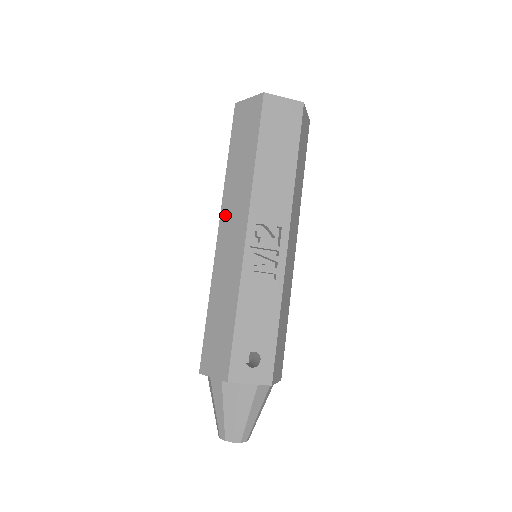
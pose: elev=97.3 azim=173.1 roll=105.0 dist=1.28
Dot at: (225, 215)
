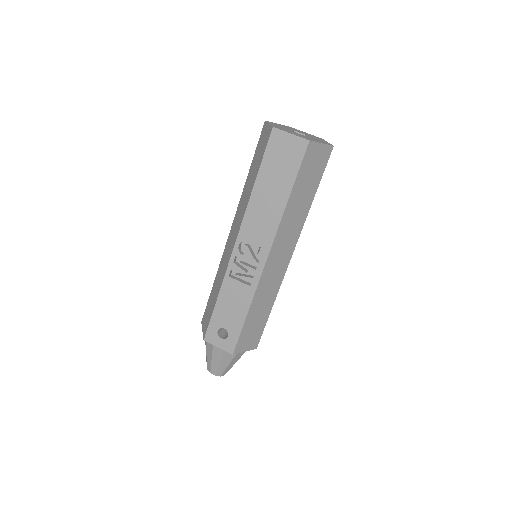
Dot at: (235, 220)
